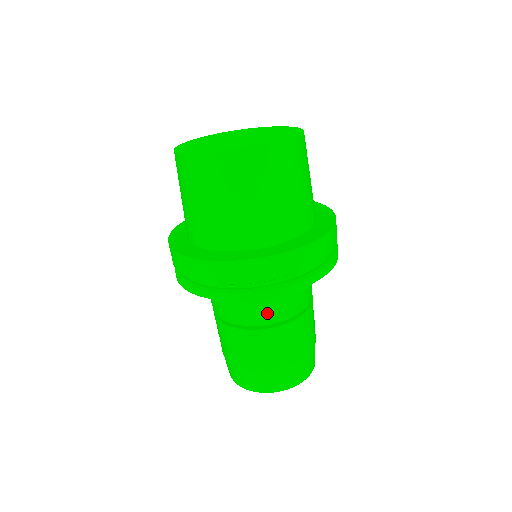
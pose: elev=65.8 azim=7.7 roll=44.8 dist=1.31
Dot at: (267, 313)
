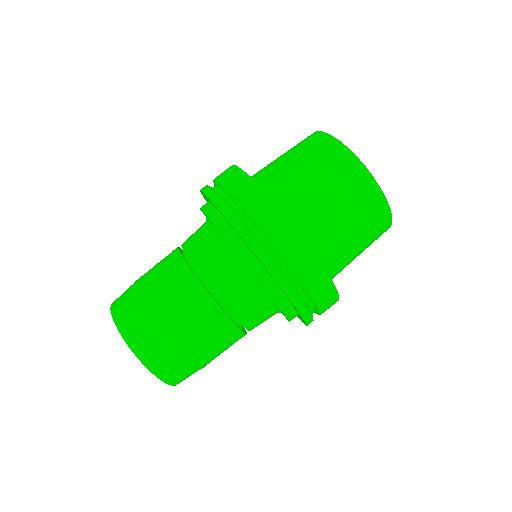
Dot at: (197, 243)
